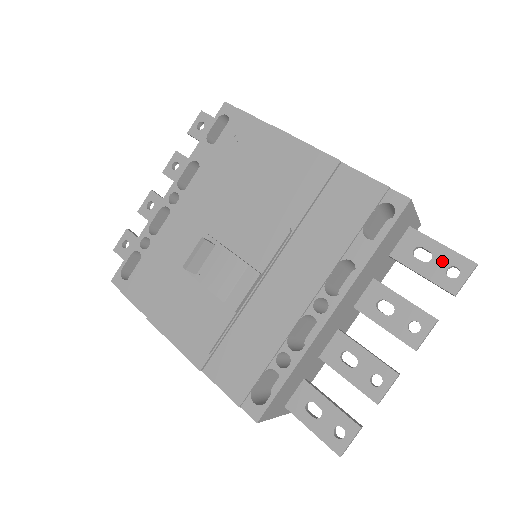
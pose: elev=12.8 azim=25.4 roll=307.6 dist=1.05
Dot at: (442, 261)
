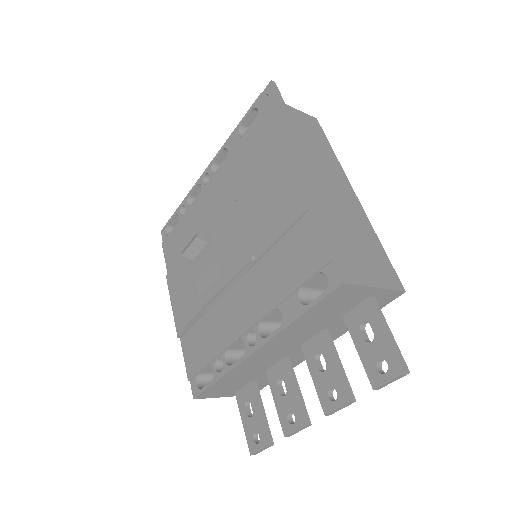
Dot at: (379, 349)
